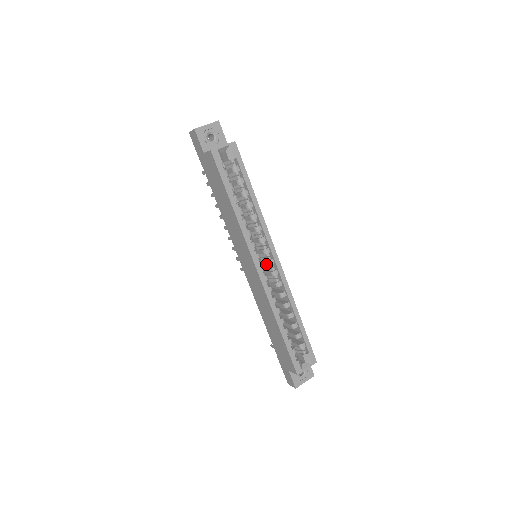
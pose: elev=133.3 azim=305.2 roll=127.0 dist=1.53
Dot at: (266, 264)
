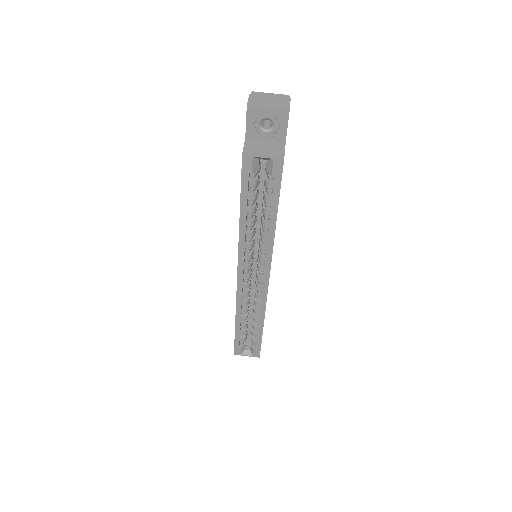
Dot at: (257, 273)
